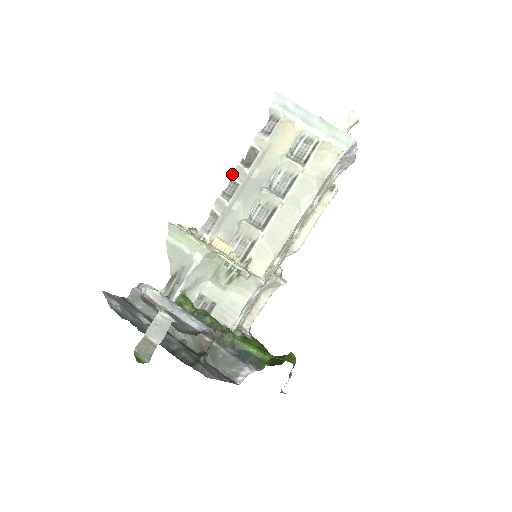
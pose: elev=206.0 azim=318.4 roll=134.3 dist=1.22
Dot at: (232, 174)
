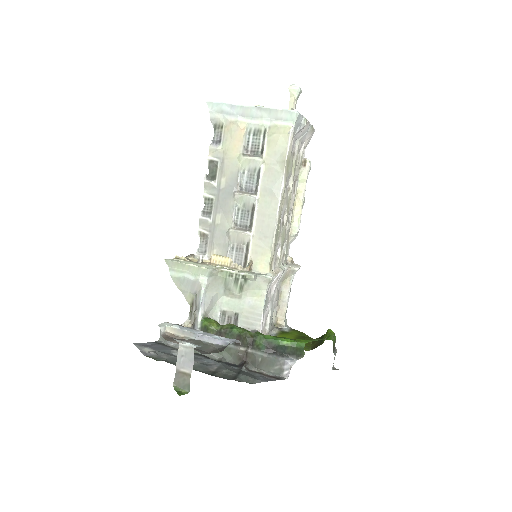
Dot at: occluded
